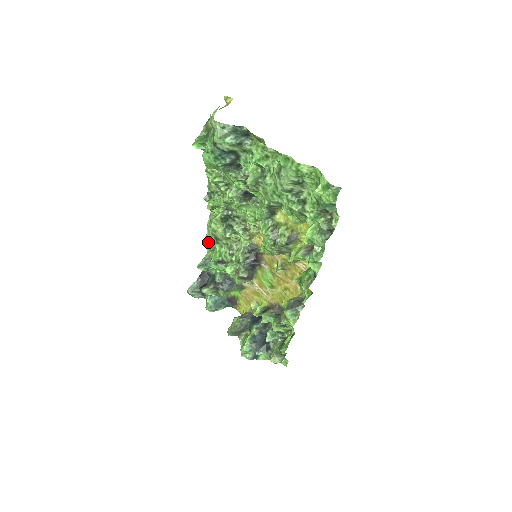
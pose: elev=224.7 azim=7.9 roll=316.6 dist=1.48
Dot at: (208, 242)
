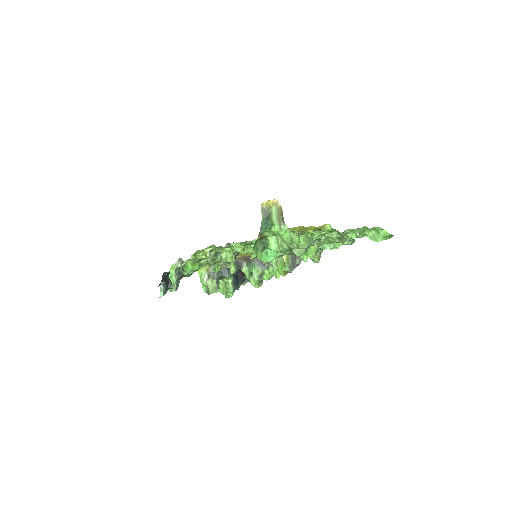
Dot at: occluded
